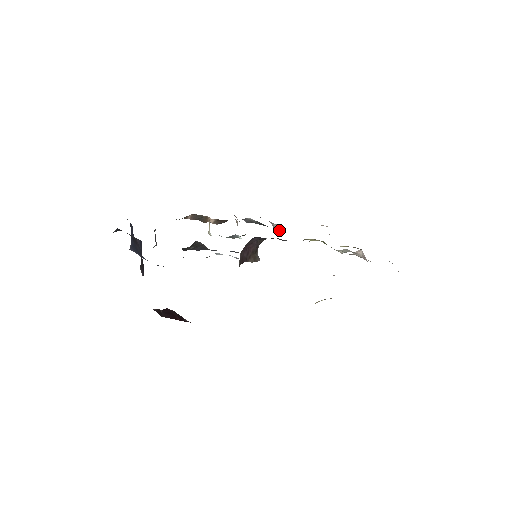
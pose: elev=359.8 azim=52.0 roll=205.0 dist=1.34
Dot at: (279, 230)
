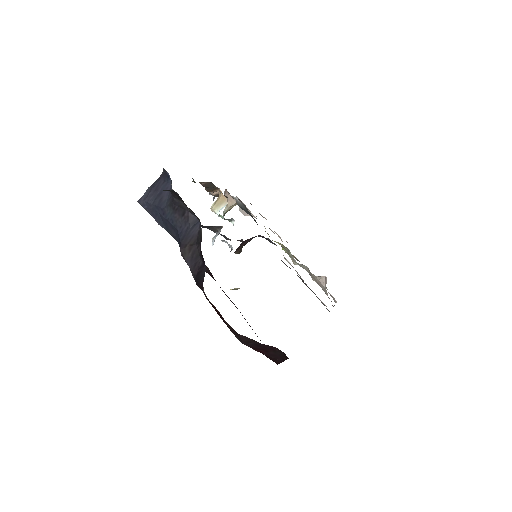
Dot at: occluded
